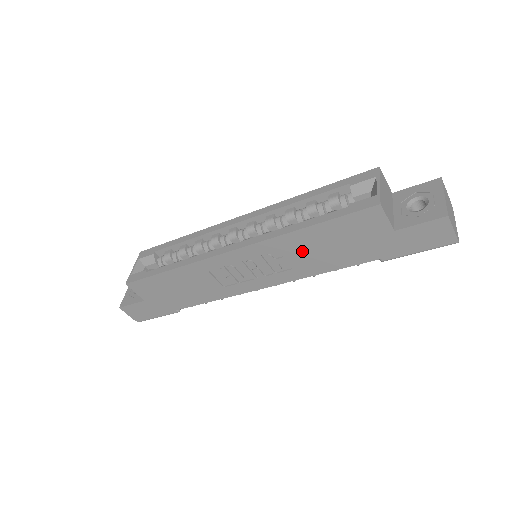
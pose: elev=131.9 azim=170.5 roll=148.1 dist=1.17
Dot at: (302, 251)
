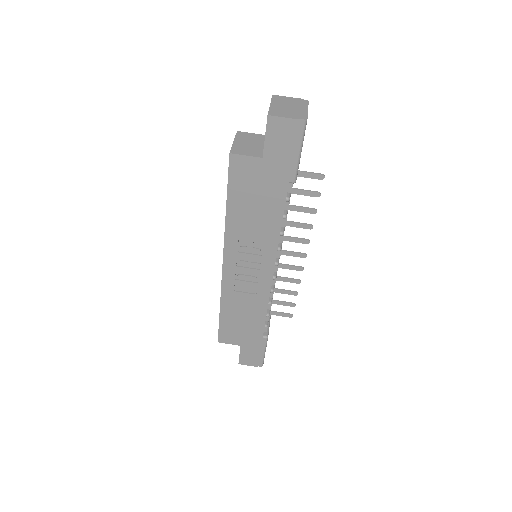
Dot at: (248, 226)
